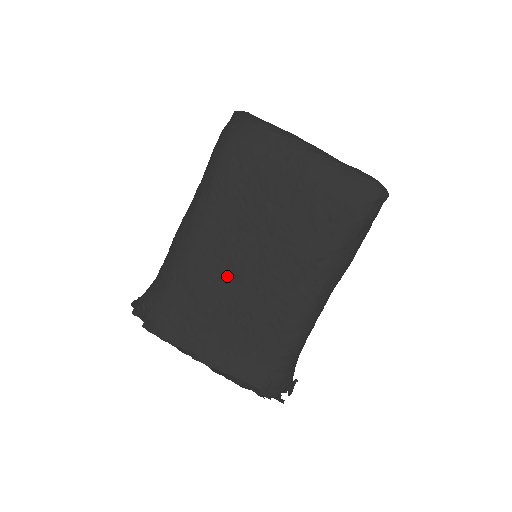
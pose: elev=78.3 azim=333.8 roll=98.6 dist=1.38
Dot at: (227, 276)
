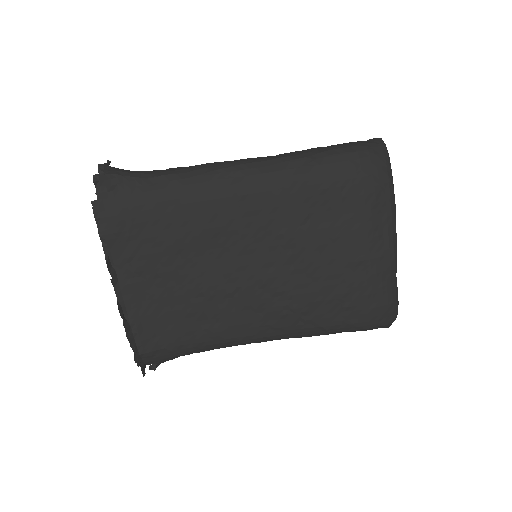
Dot at: (222, 252)
